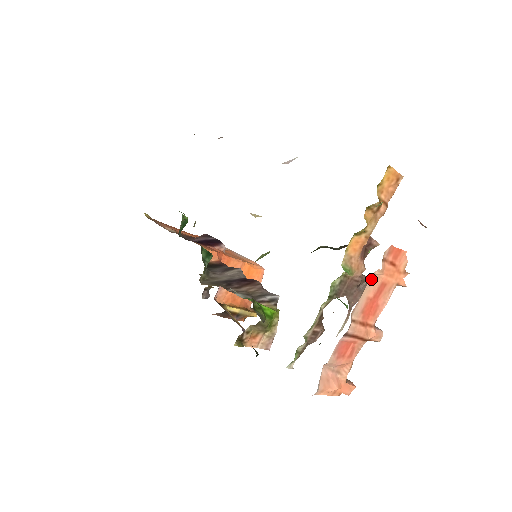
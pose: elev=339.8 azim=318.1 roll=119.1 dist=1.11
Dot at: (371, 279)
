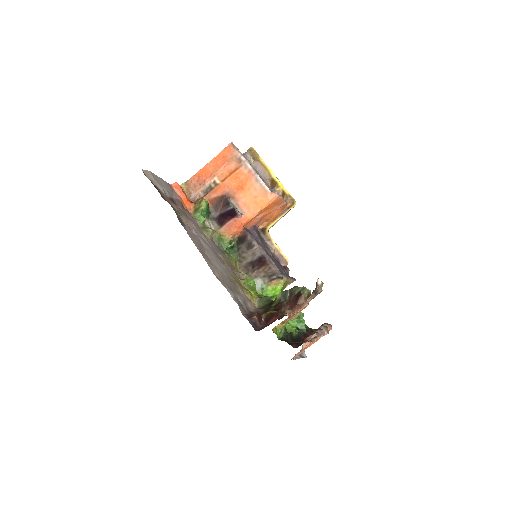
Dot at: occluded
